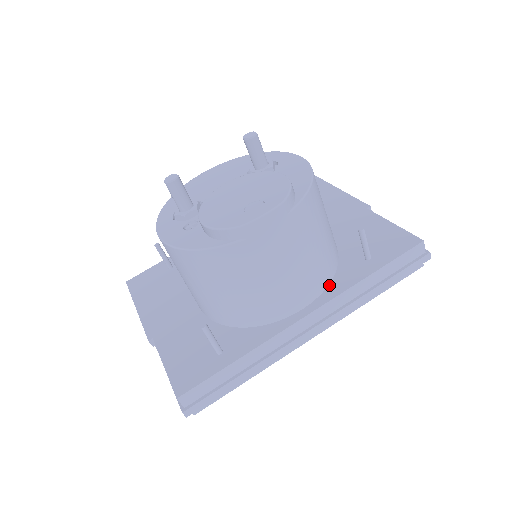
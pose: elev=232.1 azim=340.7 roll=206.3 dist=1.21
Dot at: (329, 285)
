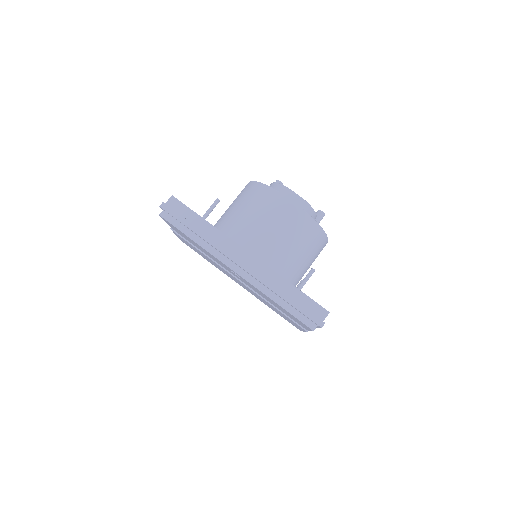
Dot at: occluded
